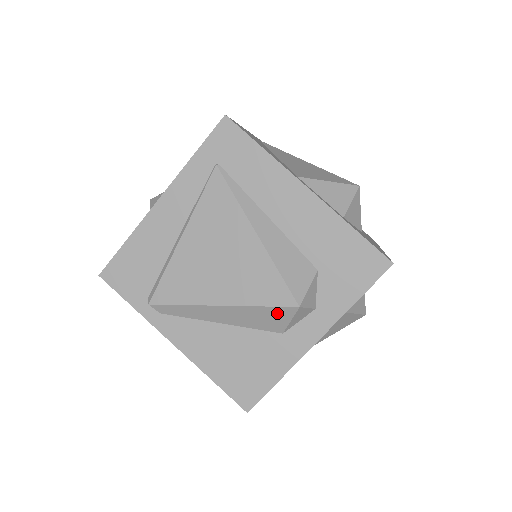
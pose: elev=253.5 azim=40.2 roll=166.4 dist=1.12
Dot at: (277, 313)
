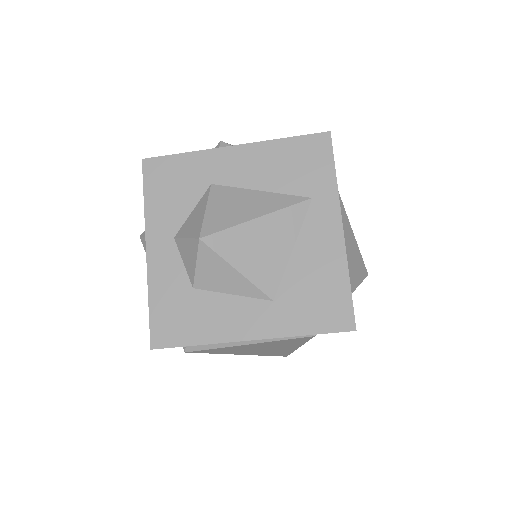
Dot at: occluded
